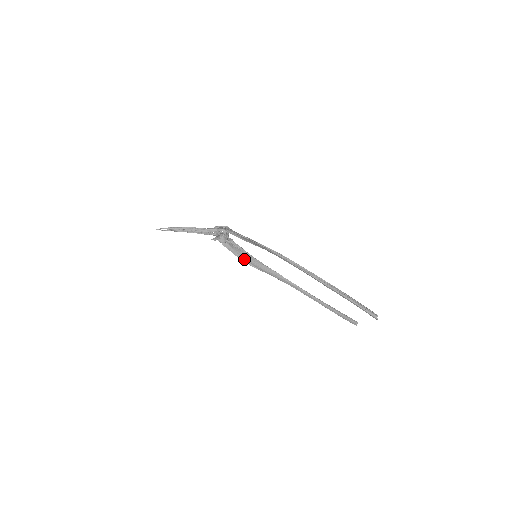
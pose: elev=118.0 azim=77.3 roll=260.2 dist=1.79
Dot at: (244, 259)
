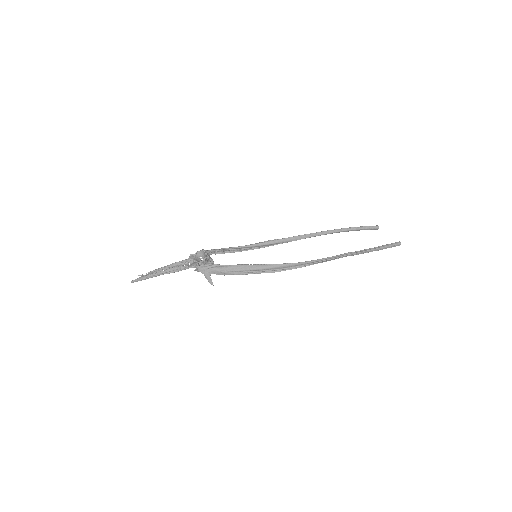
Dot at: (239, 248)
